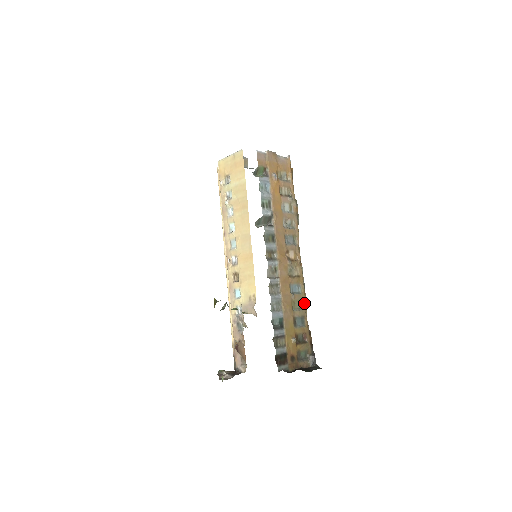
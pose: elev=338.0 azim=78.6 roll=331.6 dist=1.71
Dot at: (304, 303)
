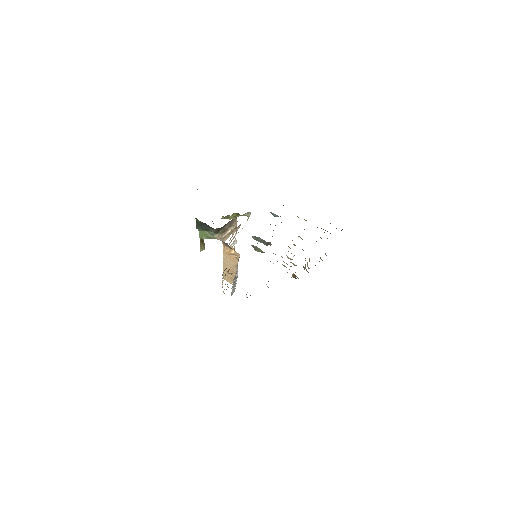
Dot at: occluded
